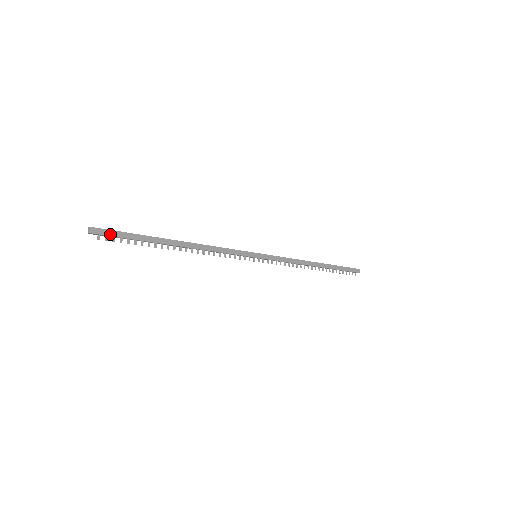
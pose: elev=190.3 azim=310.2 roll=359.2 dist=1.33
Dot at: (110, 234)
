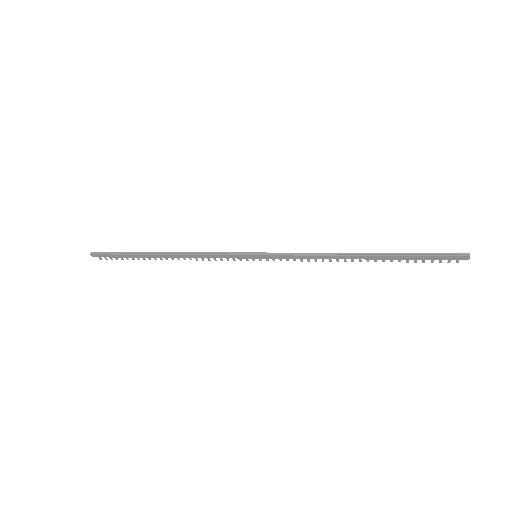
Dot at: (106, 256)
